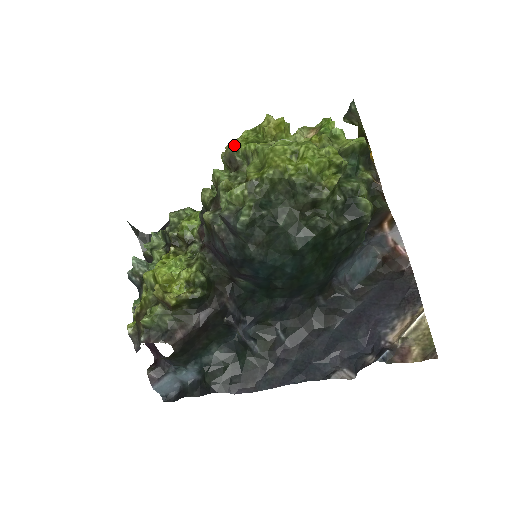
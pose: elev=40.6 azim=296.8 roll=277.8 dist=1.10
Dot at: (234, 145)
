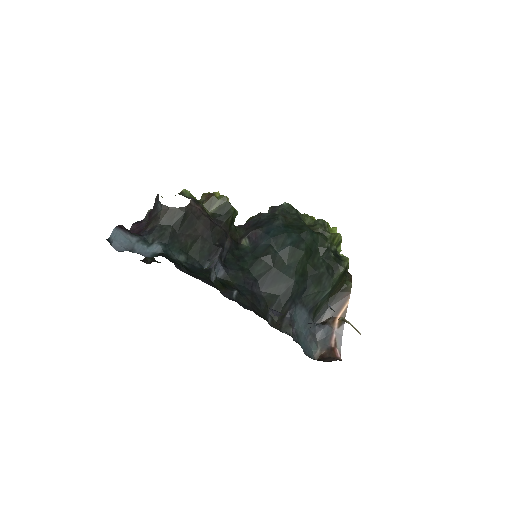
Dot at: occluded
